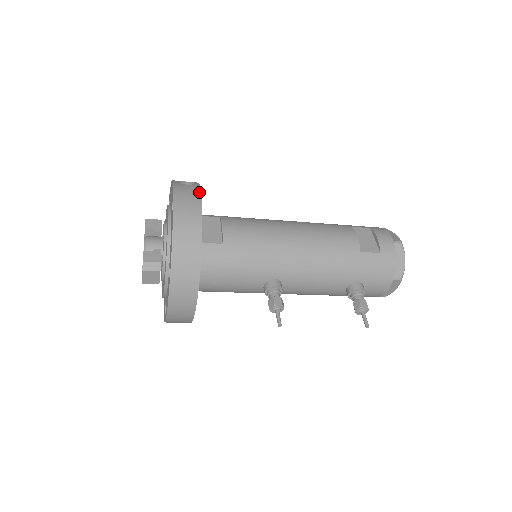
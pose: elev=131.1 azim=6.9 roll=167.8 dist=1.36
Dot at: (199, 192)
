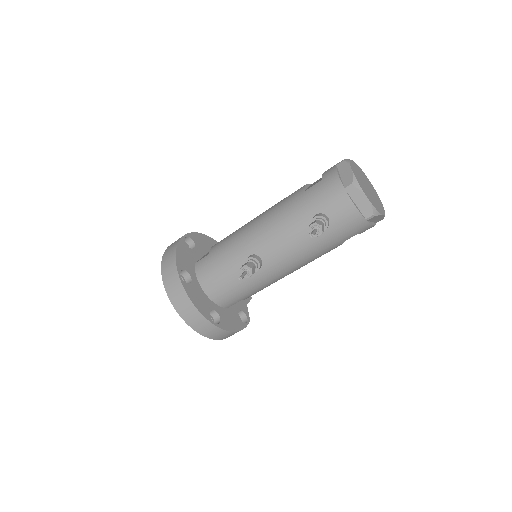
Dot at: (188, 233)
